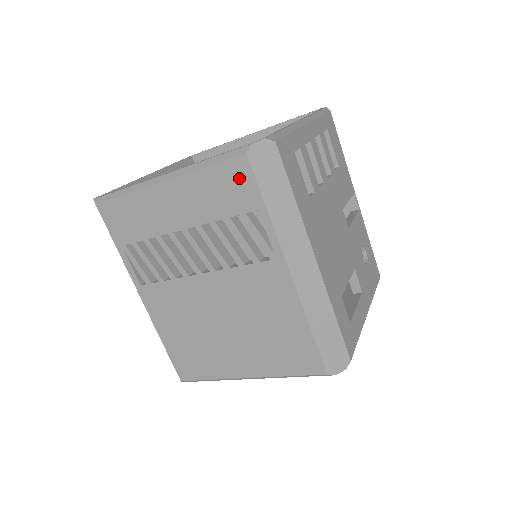
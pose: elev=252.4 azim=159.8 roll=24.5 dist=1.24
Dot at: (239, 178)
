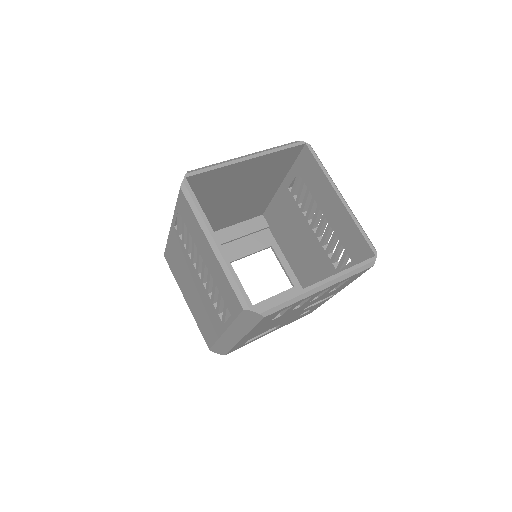
Dot at: (235, 303)
